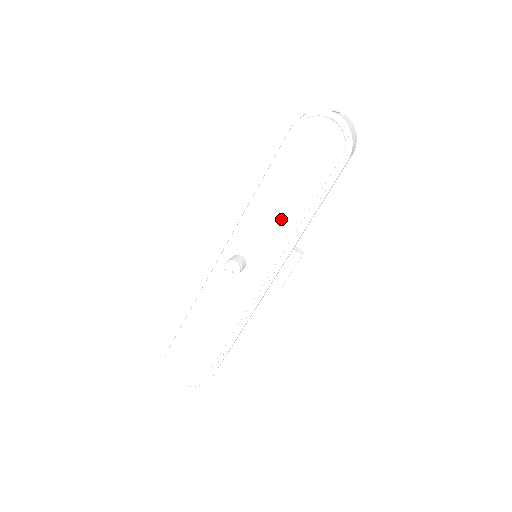
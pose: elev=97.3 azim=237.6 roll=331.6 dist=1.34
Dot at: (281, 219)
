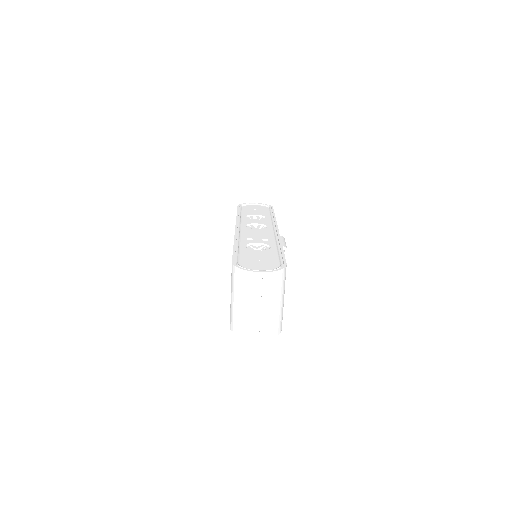
Dot at: occluded
